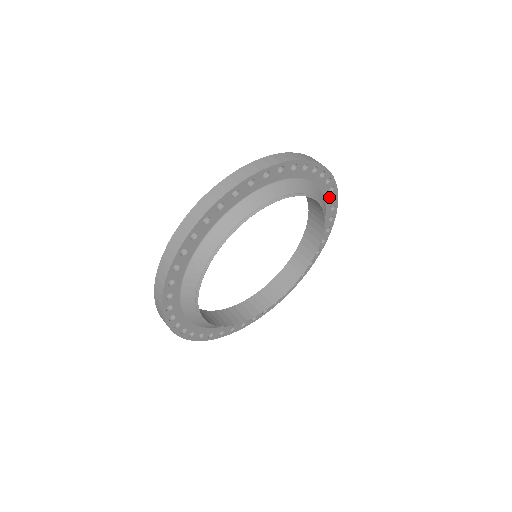
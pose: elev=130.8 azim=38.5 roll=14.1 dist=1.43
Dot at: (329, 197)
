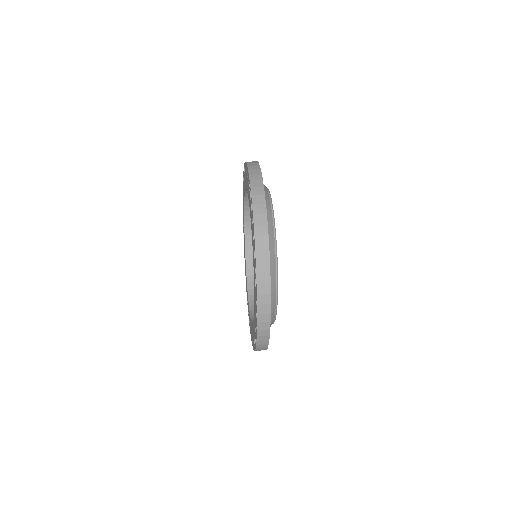
Dot at: occluded
